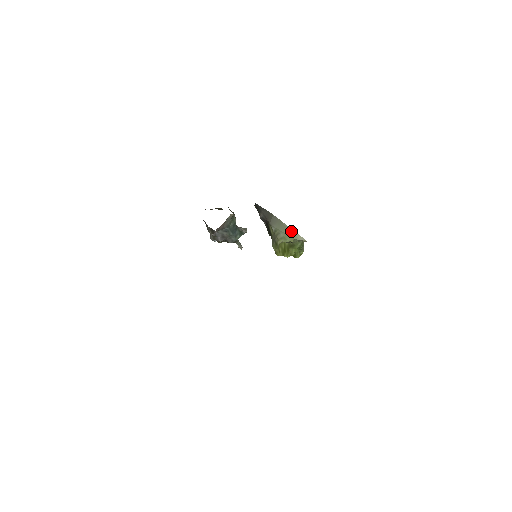
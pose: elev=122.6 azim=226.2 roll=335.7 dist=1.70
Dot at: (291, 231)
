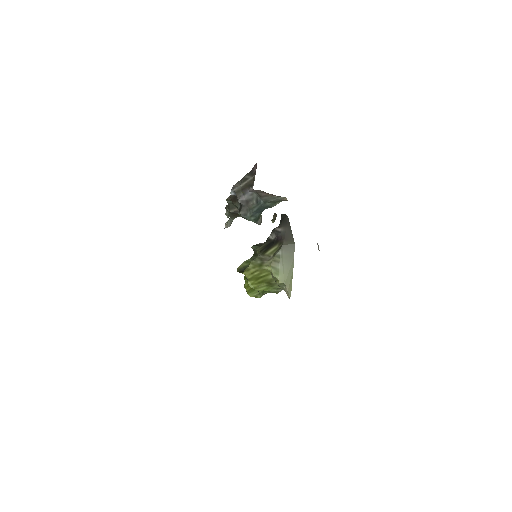
Dot at: (291, 274)
